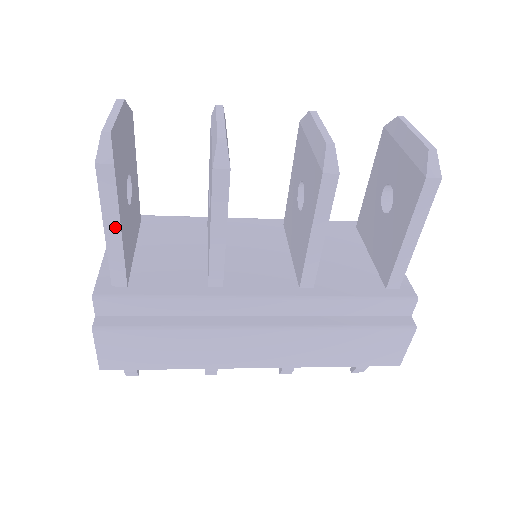
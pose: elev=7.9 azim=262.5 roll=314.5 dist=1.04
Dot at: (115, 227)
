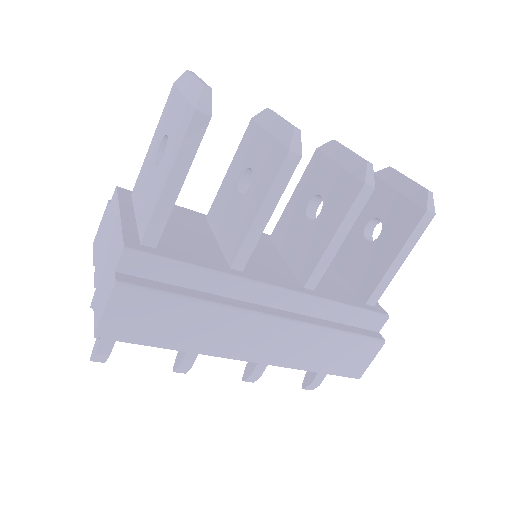
Dot at: (179, 180)
